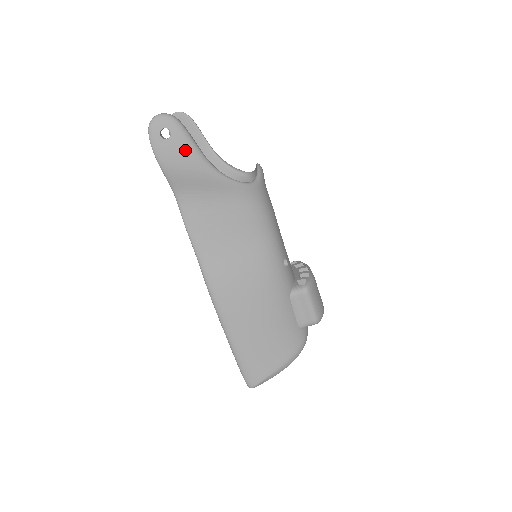
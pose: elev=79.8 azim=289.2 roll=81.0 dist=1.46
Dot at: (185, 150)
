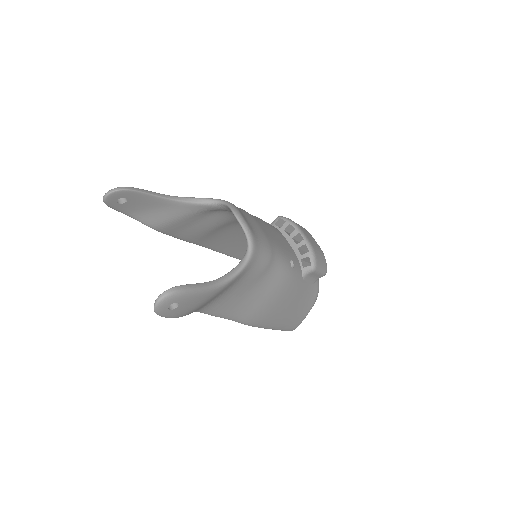
Dot at: (195, 300)
